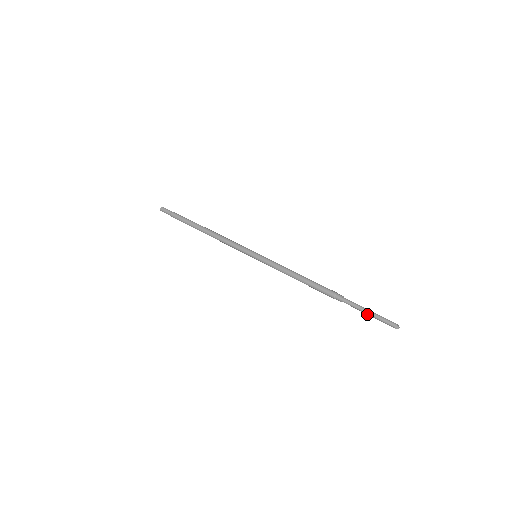
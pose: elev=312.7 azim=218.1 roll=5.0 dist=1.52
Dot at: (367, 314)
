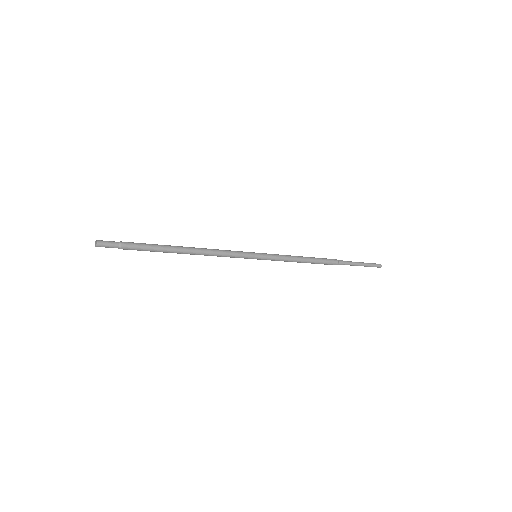
Dot at: occluded
